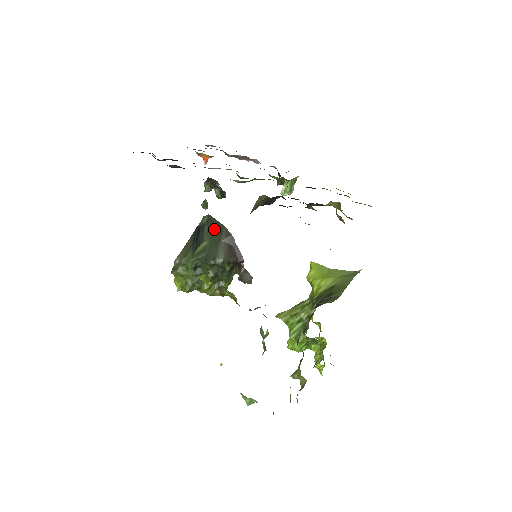
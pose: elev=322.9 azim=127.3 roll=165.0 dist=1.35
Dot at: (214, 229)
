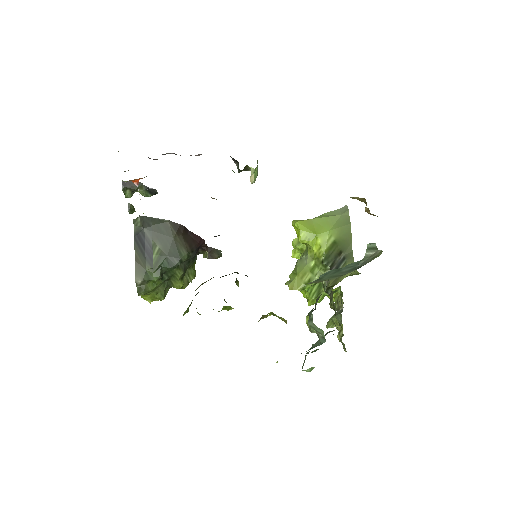
Dot at: (157, 228)
